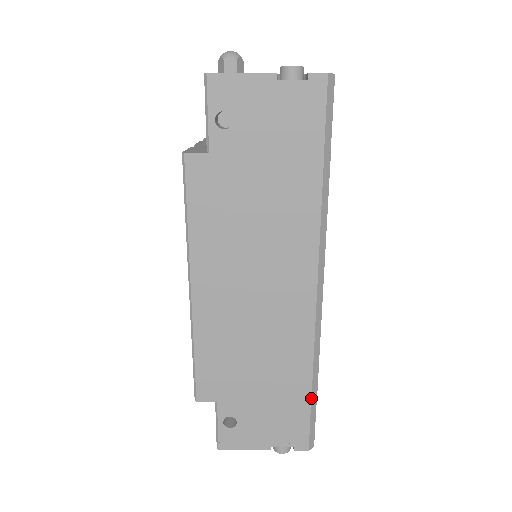
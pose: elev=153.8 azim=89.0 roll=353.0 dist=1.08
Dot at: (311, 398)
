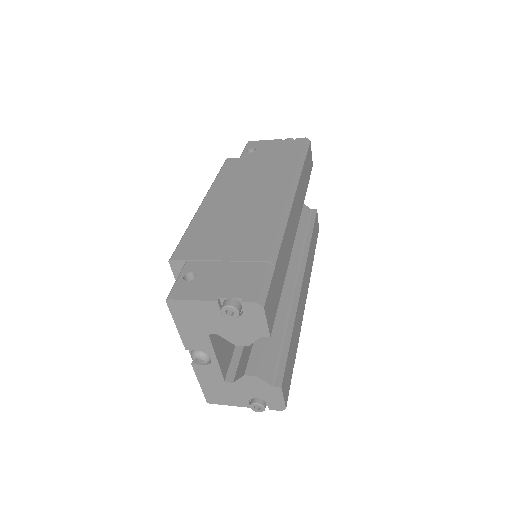
Dot at: (269, 257)
